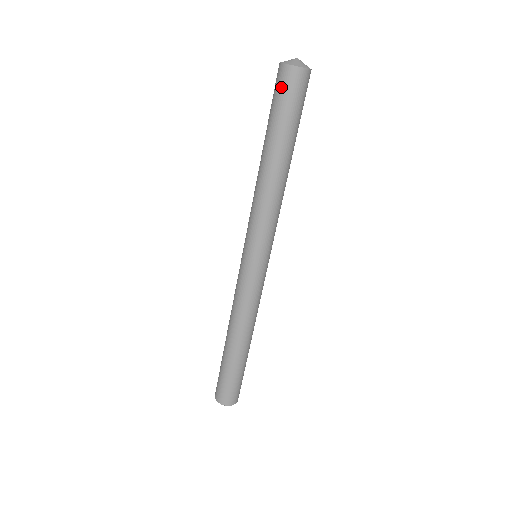
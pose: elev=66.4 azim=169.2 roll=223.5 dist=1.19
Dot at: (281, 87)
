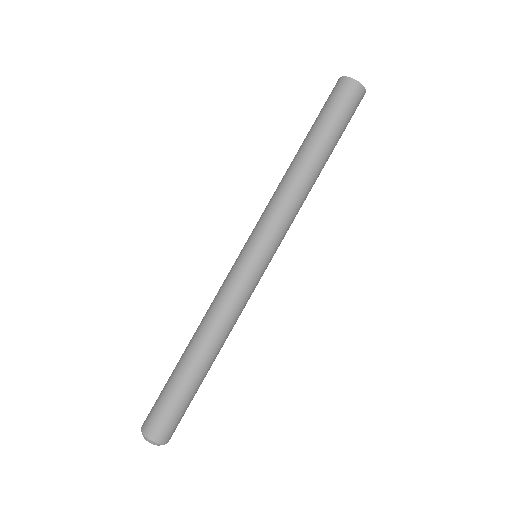
Dot at: (337, 94)
